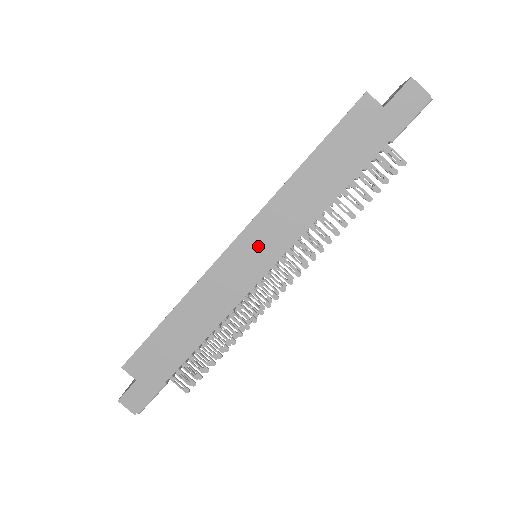
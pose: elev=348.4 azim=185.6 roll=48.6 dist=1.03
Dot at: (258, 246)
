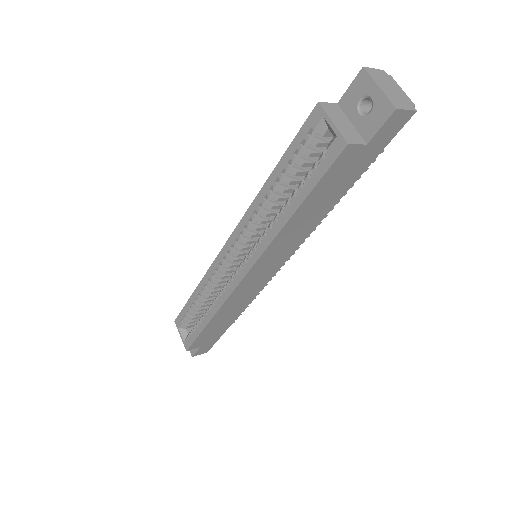
Dot at: (266, 267)
